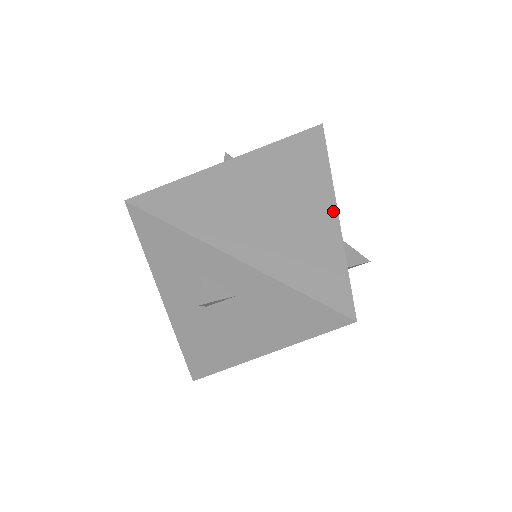
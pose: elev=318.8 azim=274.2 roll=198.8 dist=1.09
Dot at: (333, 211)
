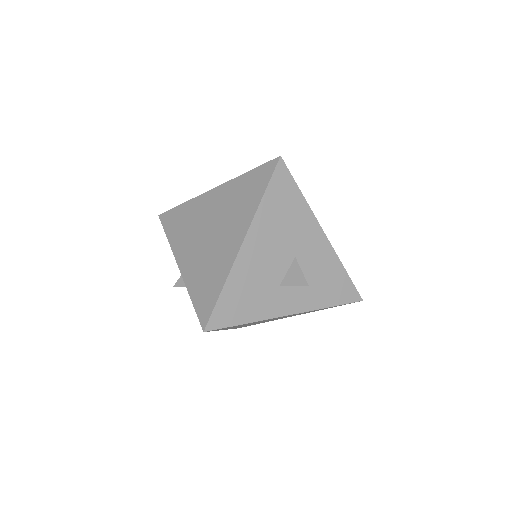
Dot at: (239, 243)
